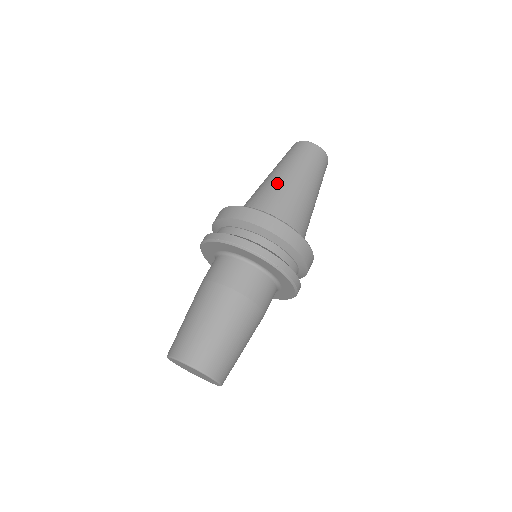
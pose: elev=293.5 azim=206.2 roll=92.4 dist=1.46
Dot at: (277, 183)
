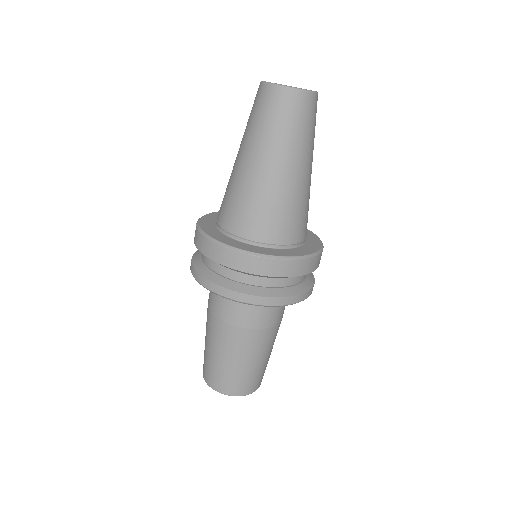
Dot at: (236, 174)
